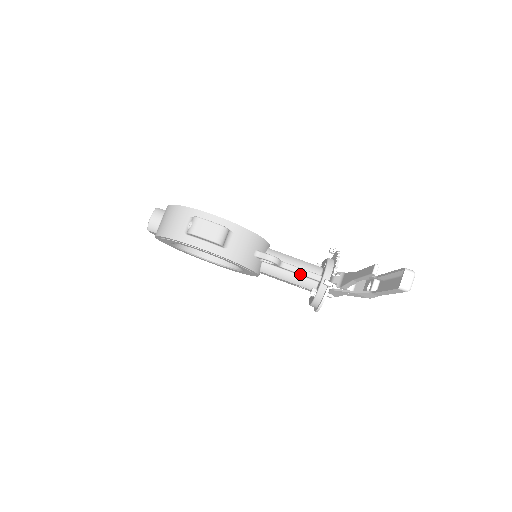
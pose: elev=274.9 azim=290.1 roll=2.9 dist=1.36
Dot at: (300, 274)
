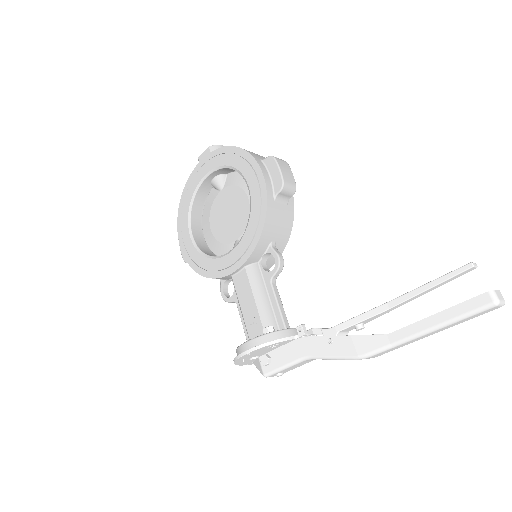
Dot at: (277, 305)
